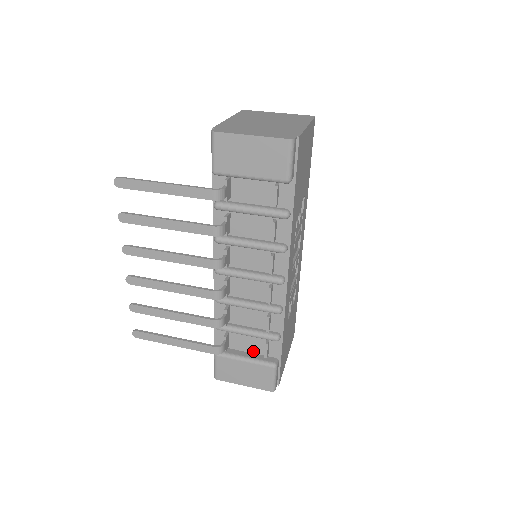
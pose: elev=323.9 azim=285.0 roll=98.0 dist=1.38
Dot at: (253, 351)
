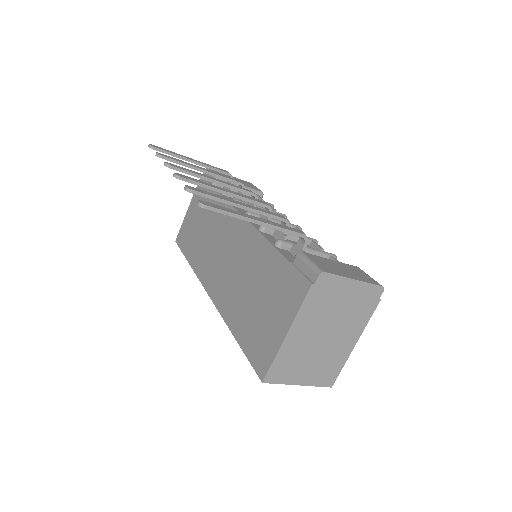
Dot at: occluded
